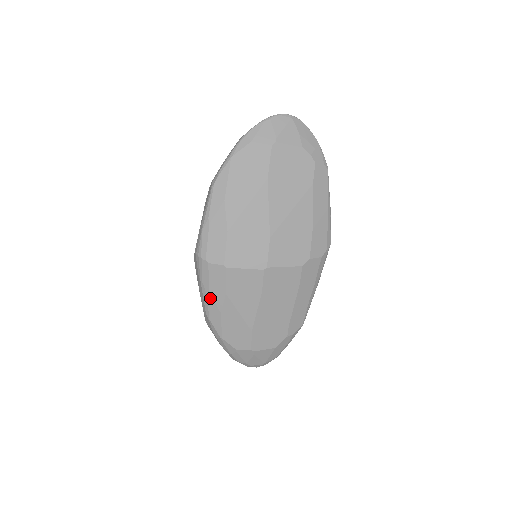
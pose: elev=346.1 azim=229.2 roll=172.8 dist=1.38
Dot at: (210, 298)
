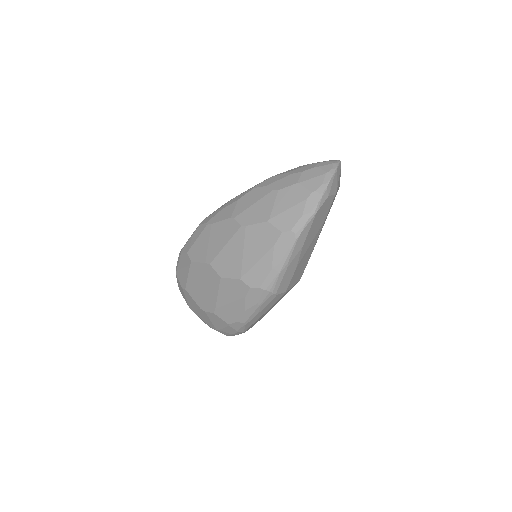
Dot at: (259, 314)
